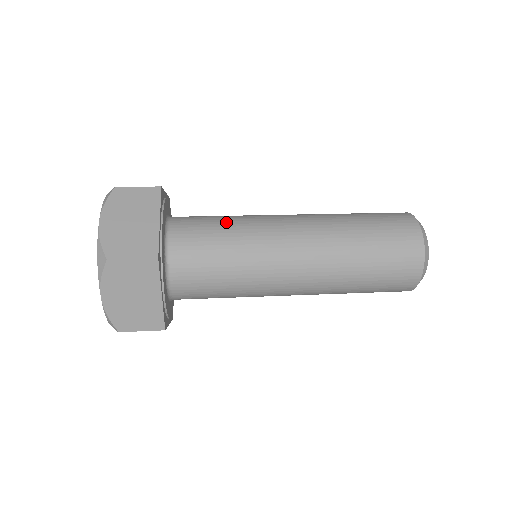
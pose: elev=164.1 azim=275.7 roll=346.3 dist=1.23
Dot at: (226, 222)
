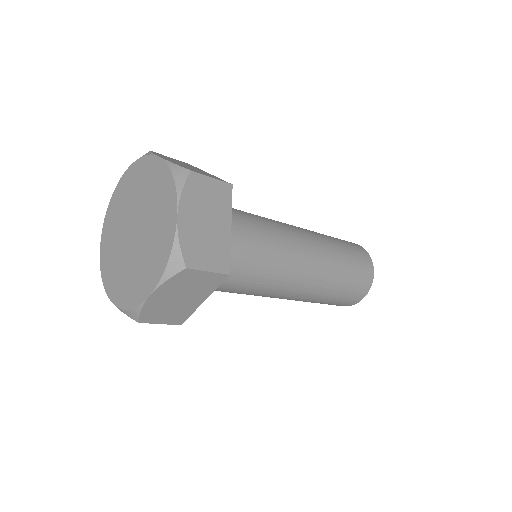
Dot at: (261, 229)
